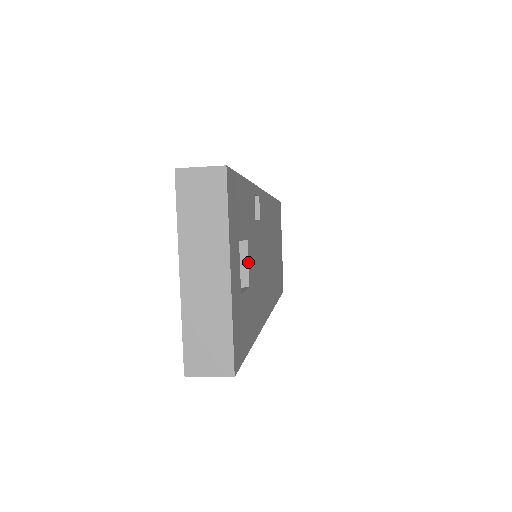
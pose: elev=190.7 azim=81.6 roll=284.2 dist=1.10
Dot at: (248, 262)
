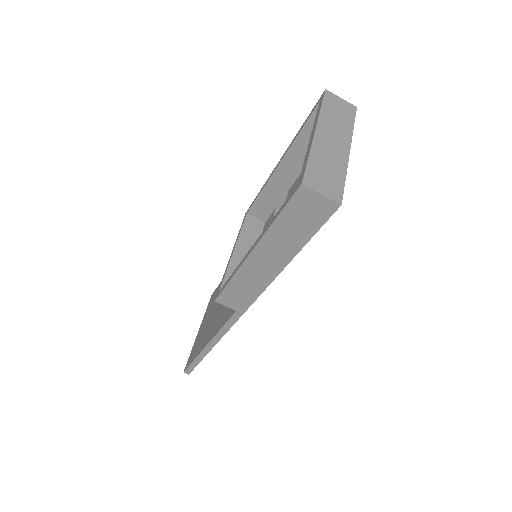
Dot at: occluded
